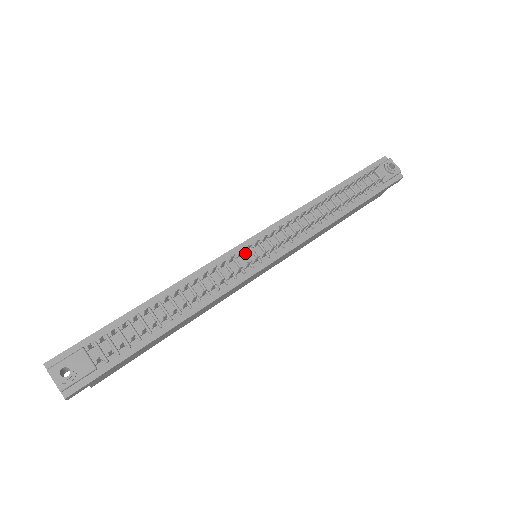
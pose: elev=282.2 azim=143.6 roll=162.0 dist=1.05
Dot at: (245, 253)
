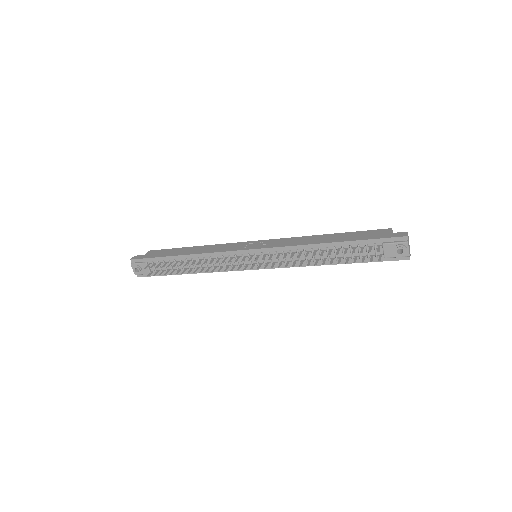
Dot at: (244, 256)
